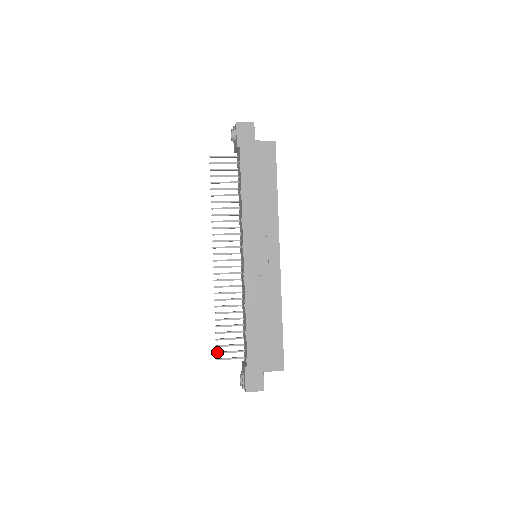
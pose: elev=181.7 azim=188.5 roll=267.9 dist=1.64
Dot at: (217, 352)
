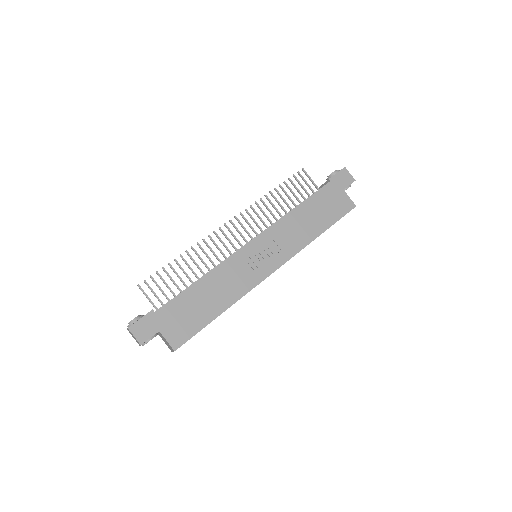
Dot at: occluded
